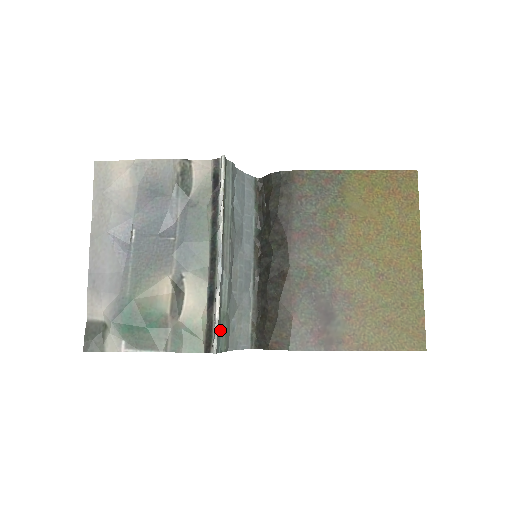
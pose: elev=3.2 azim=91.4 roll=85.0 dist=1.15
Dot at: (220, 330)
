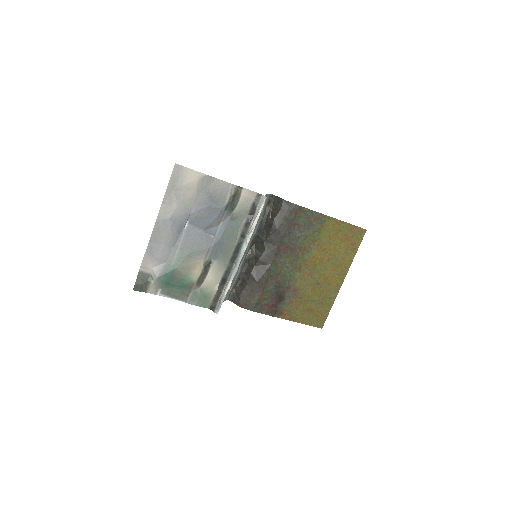
Dot at: occluded
